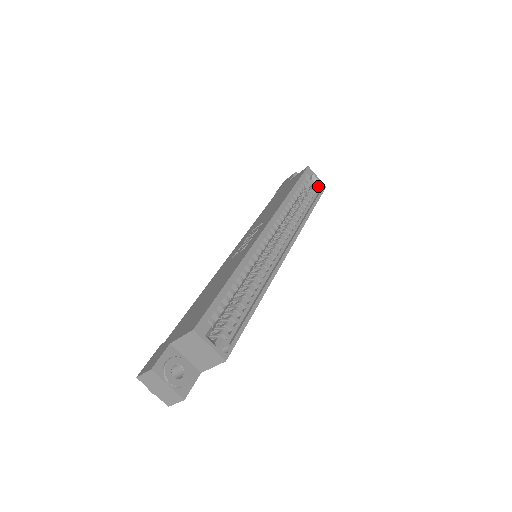
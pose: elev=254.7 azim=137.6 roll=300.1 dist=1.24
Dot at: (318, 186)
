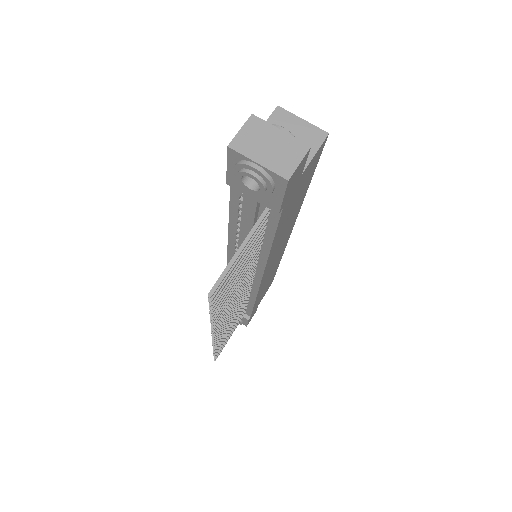
Dot at: occluded
